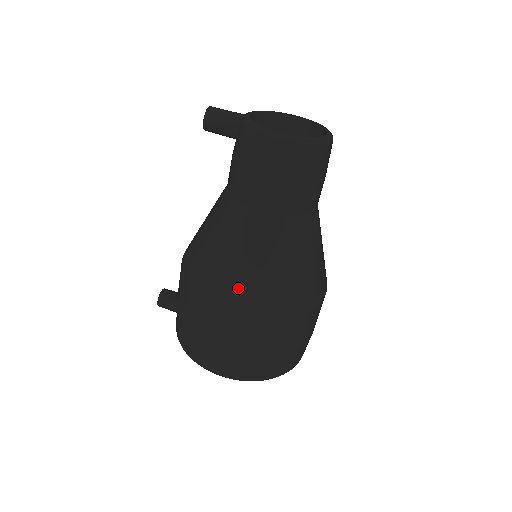
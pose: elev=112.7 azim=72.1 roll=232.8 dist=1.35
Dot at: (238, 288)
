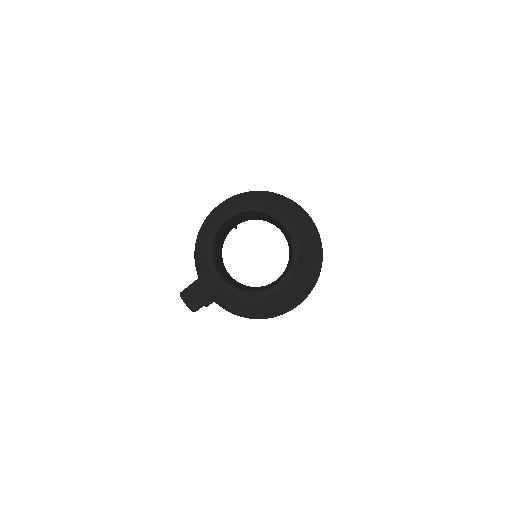
Dot at: (293, 304)
